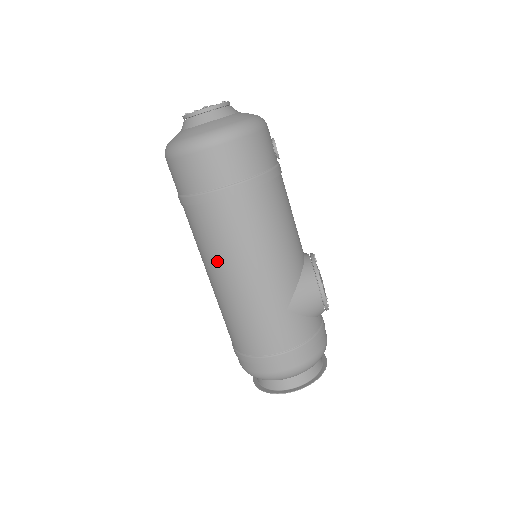
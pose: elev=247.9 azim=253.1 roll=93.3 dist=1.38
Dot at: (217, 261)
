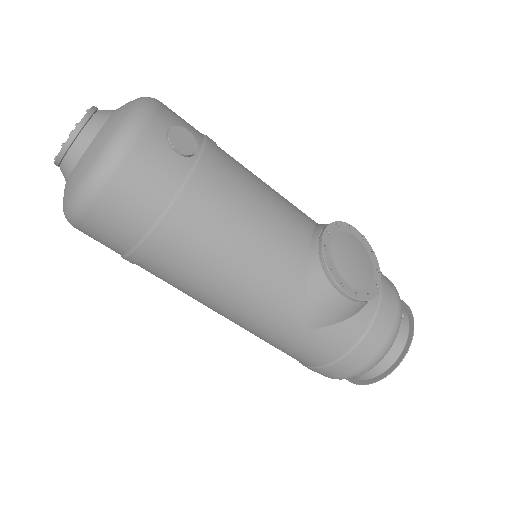
Dot at: (198, 301)
